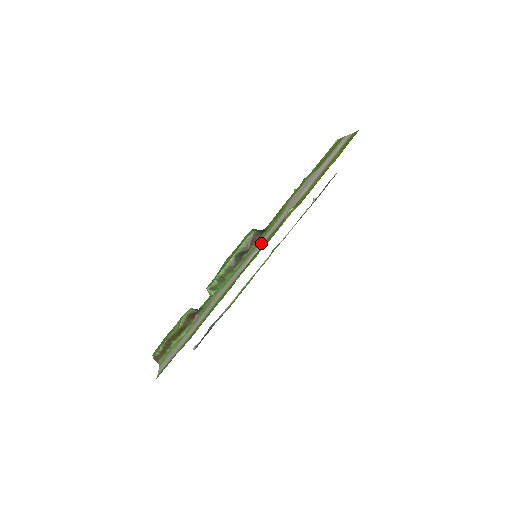
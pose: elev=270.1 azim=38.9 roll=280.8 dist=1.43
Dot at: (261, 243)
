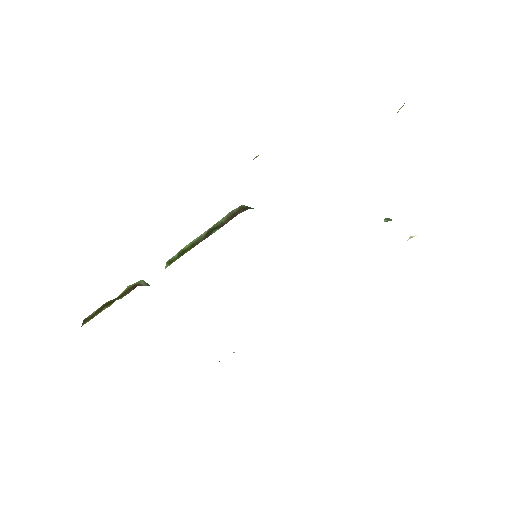
Dot at: occluded
